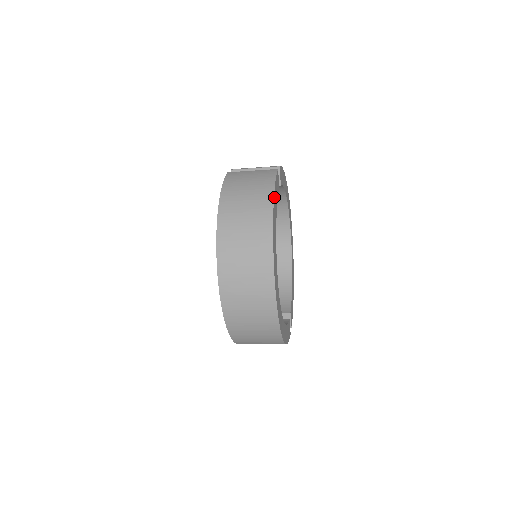
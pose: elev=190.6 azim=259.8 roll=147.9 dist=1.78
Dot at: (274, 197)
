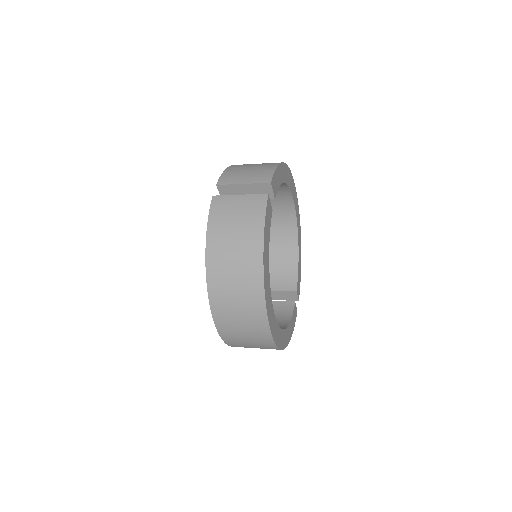
Dot at: (264, 246)
